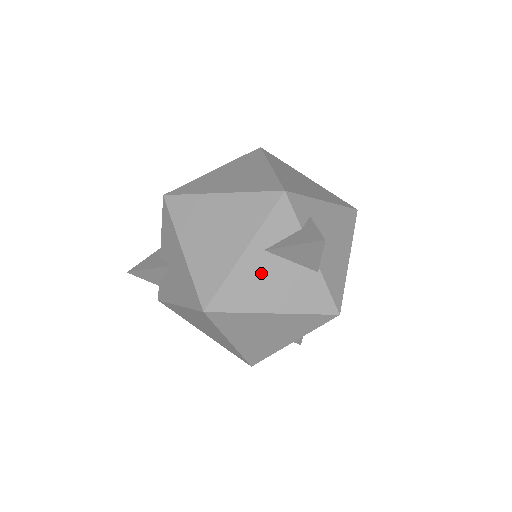
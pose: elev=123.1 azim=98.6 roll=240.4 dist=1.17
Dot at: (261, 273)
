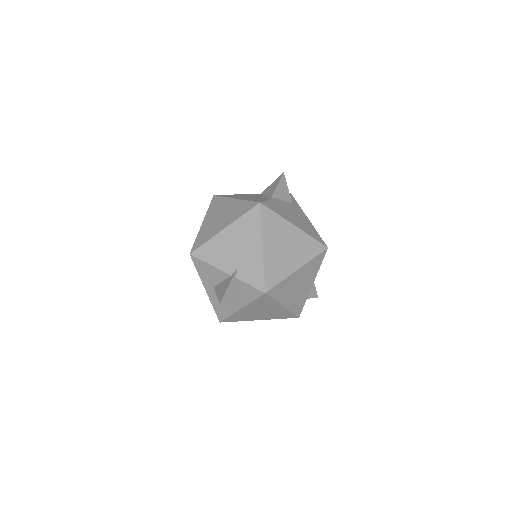
Dot at: occluded
